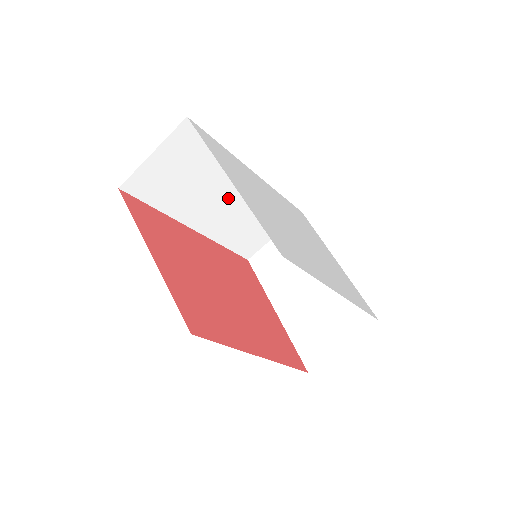
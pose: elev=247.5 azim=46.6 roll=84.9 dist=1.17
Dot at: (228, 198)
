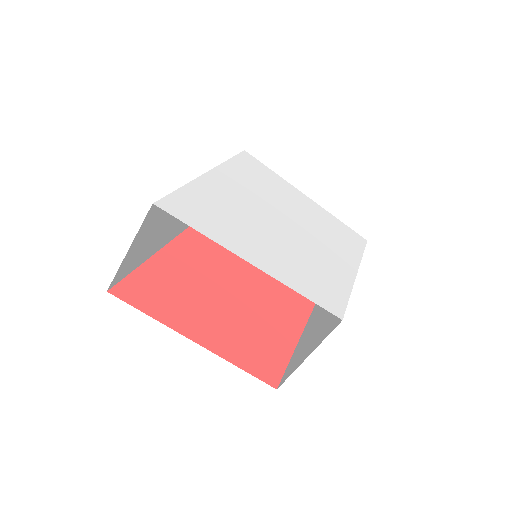
Dot at: occluded
